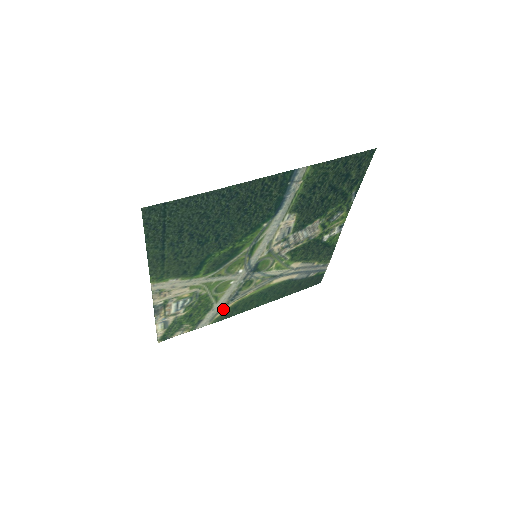
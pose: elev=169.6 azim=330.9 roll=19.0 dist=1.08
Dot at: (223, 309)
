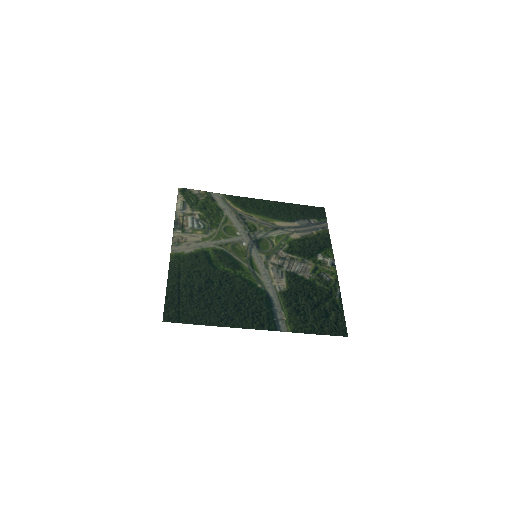
Dot at: (233, 207)
